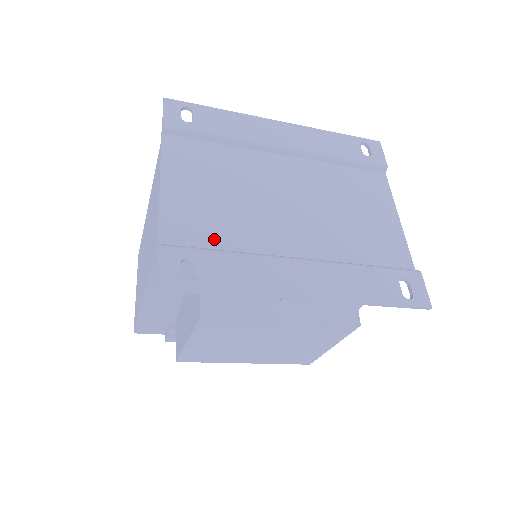
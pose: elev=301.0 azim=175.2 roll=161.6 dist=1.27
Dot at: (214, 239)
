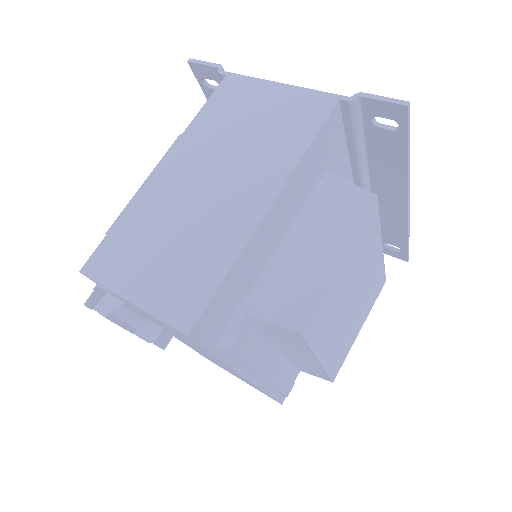
Dot at: (345, 136)
